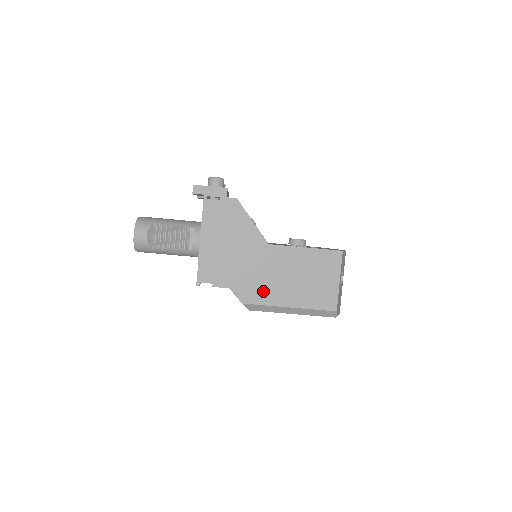
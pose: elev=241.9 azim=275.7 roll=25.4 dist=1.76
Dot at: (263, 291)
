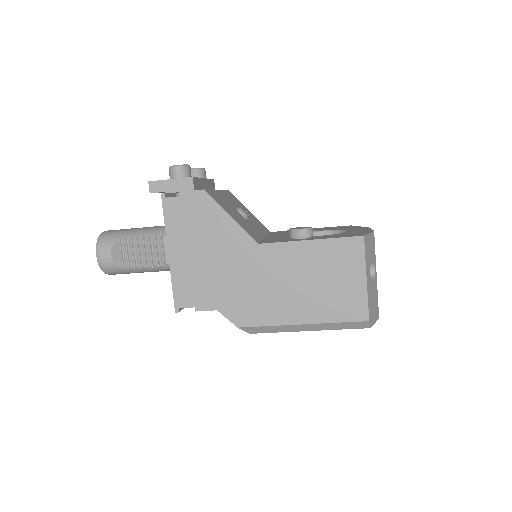
Dot at: (262, 308)
